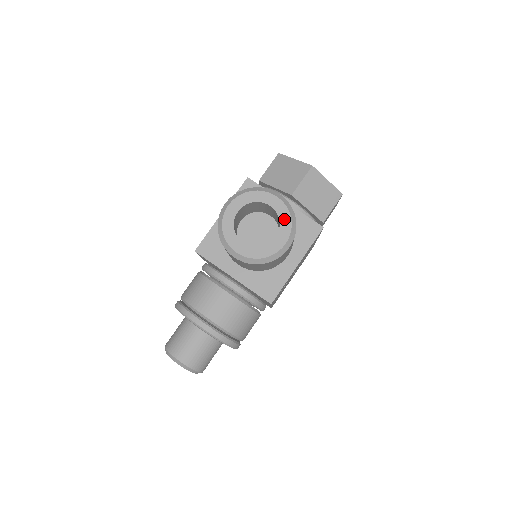
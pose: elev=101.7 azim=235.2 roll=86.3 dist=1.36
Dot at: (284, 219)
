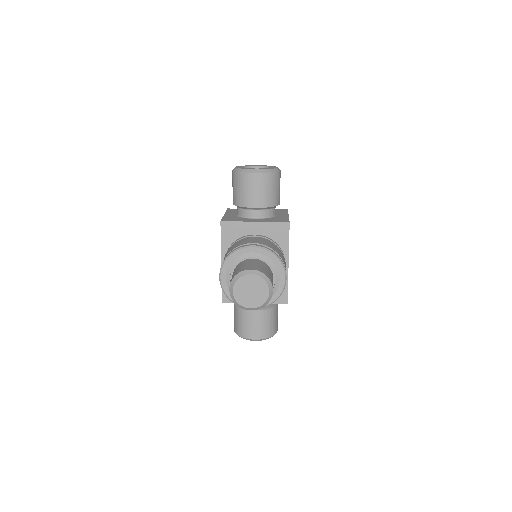
Dot at: (268, 166)
